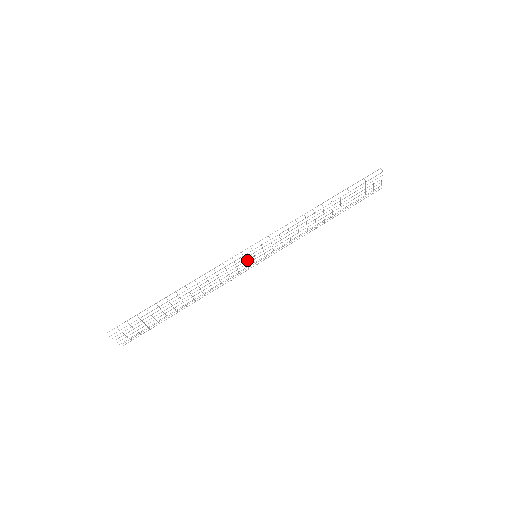
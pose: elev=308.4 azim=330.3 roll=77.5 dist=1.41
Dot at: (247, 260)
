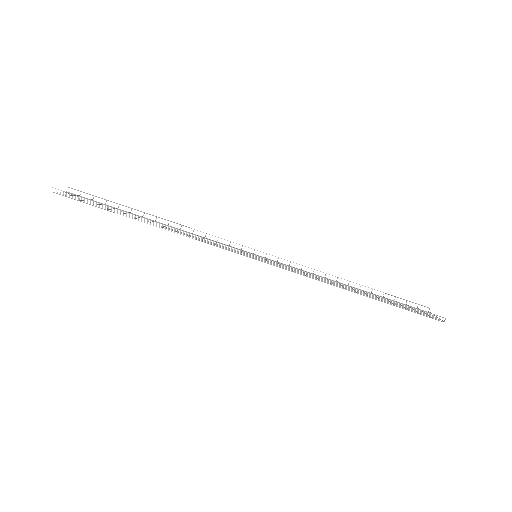
Dot at: (244, 253)
